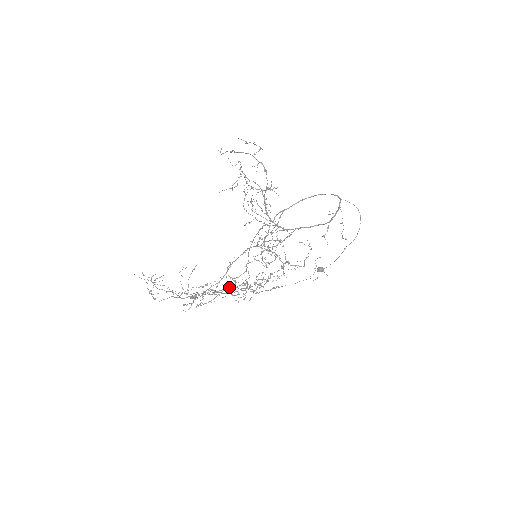
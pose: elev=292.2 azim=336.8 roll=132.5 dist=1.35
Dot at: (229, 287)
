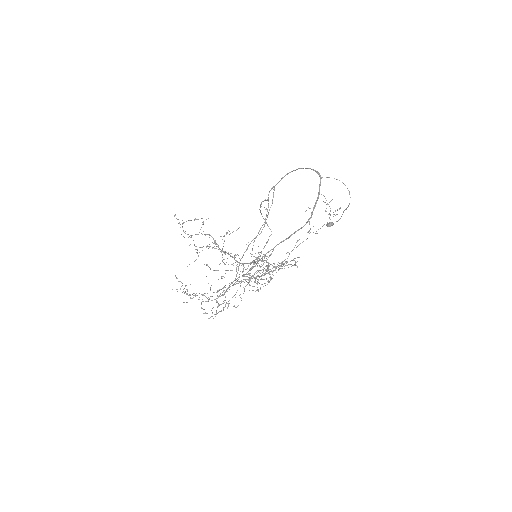
Dot at: (244, 282)
